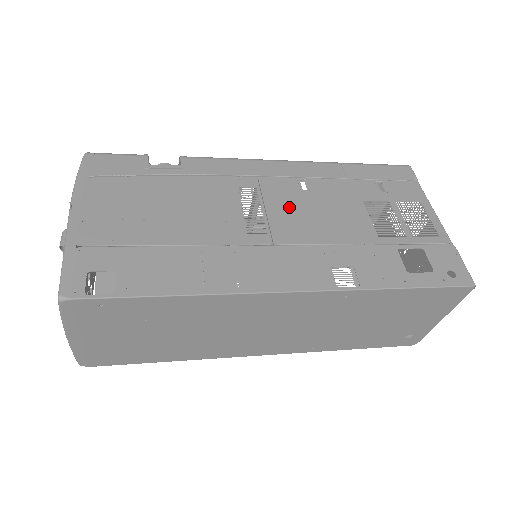
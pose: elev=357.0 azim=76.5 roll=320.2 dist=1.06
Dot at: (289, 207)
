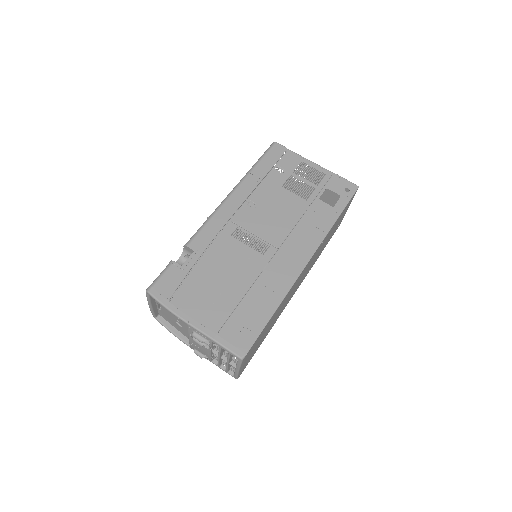
Dot at: (261, 223)
